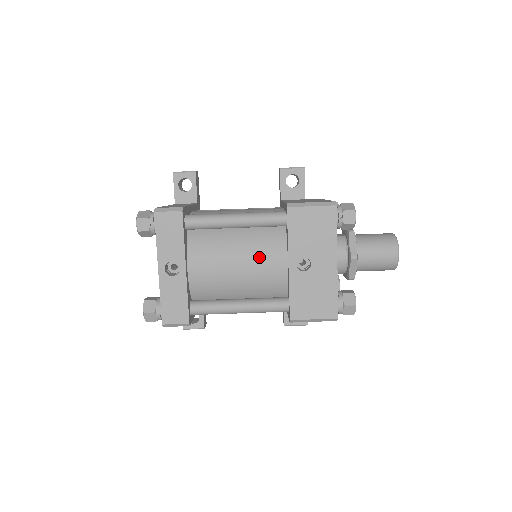
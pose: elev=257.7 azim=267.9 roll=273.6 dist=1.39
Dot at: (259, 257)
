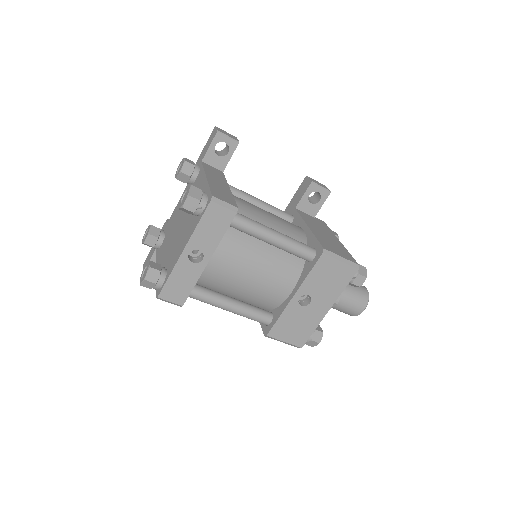
Dot at: (273, 277)
